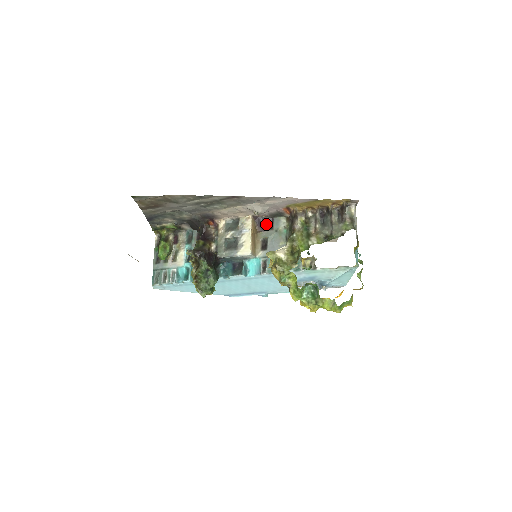
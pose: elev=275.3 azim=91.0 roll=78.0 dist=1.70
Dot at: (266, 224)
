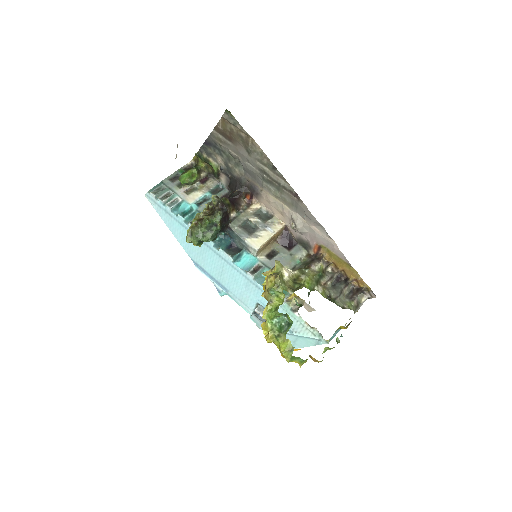
Dot at: (288, 242)
